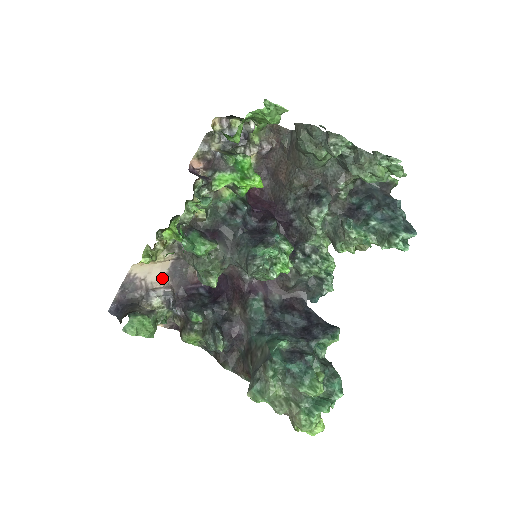
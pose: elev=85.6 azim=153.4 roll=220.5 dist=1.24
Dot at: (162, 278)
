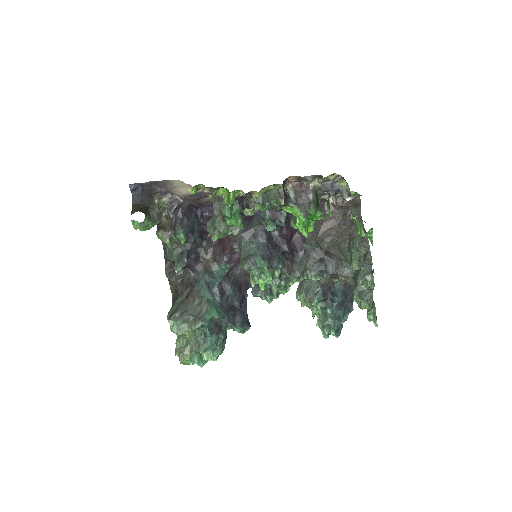
Dot at: (186, 193)
